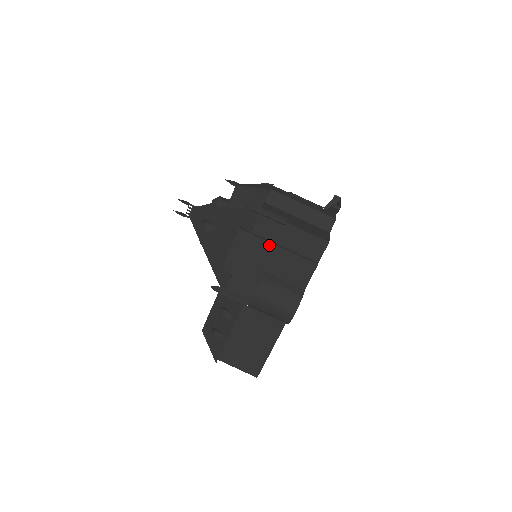
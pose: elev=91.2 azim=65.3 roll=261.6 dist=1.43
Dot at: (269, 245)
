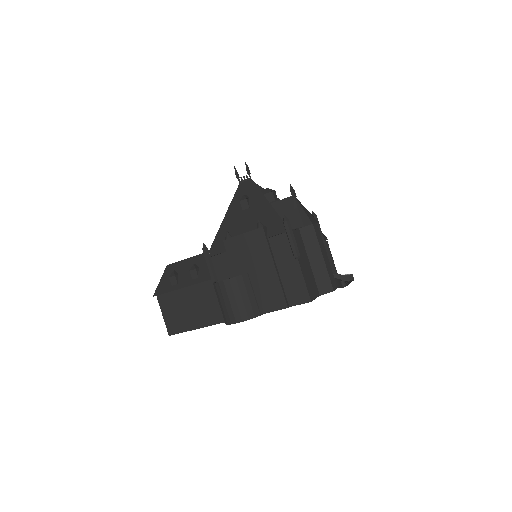
Dot at: (270, 260)
